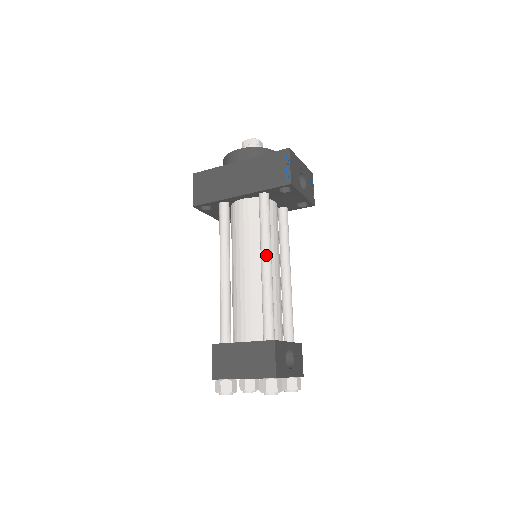
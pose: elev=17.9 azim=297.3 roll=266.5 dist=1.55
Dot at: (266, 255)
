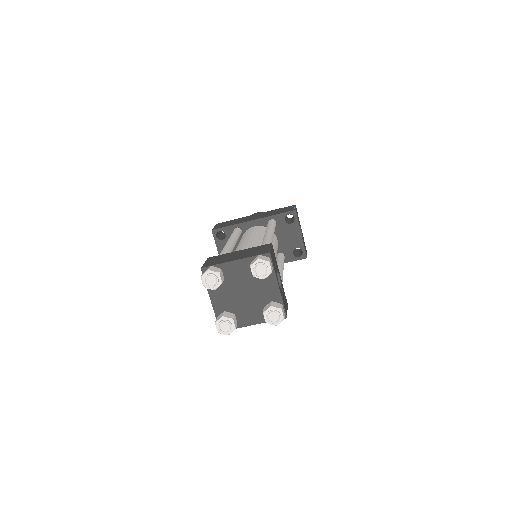
Dot at: (270, 231)
